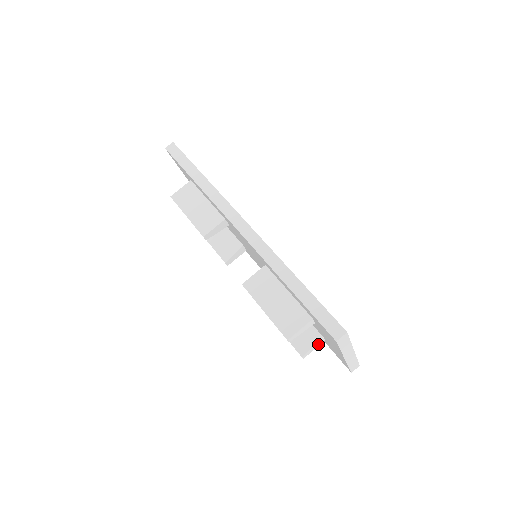
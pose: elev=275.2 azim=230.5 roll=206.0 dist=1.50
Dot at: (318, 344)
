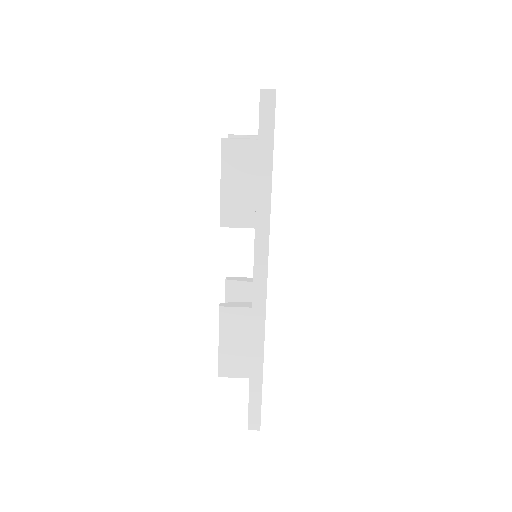
Dot at: occluded
